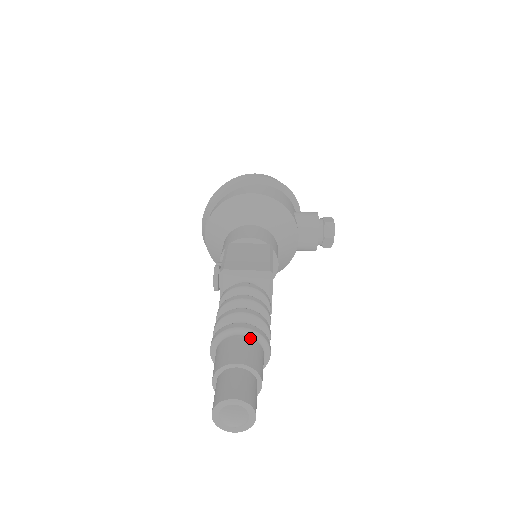
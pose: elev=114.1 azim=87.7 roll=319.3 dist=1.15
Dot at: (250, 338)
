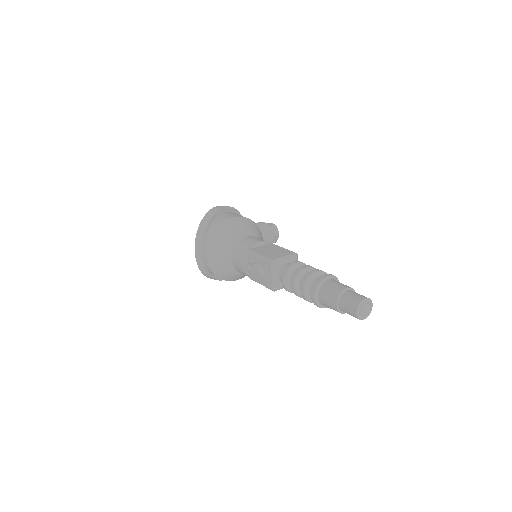
Dot at: (334, 280)
